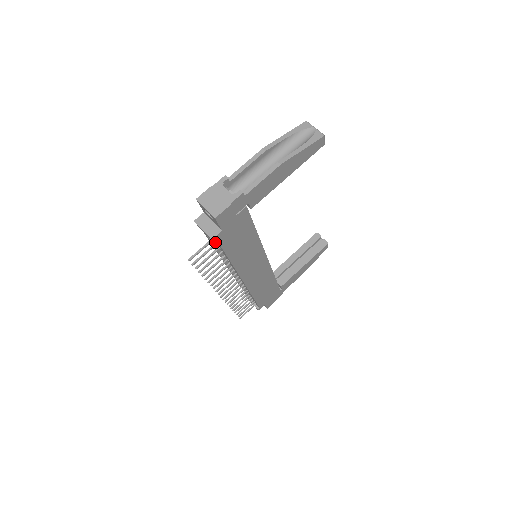
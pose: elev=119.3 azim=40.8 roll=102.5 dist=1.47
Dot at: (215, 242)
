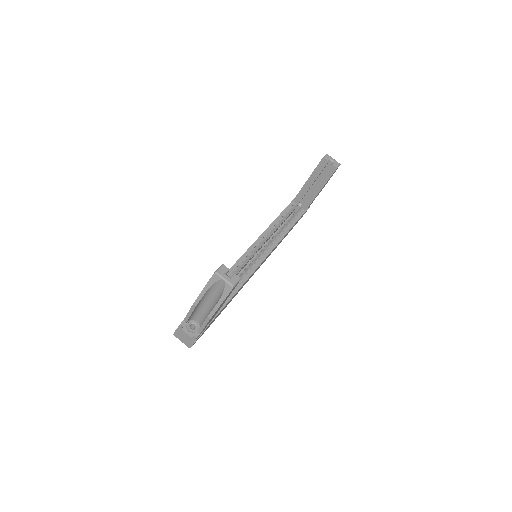
Dot at: occluded
